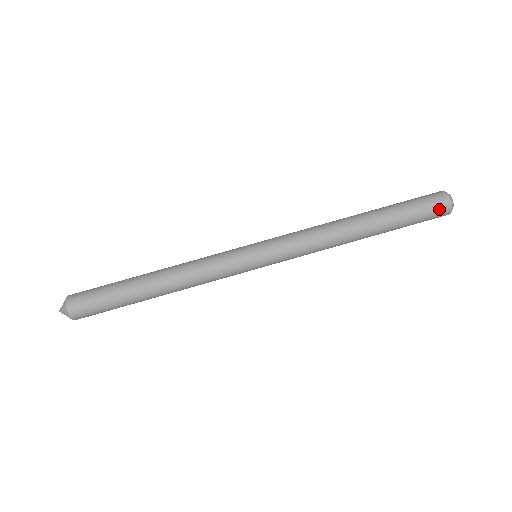
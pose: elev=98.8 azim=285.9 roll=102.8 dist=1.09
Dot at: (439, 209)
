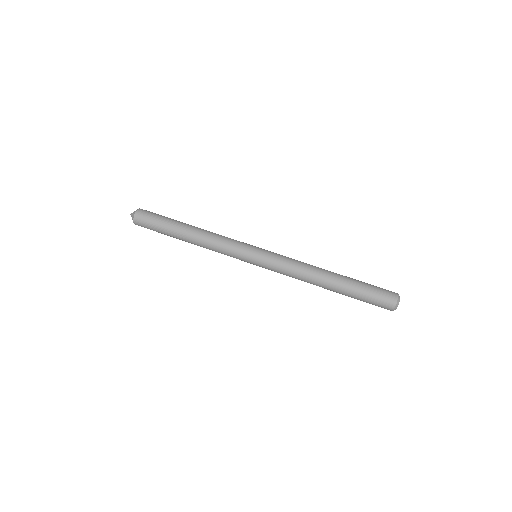
Dot at: (387, 298)
